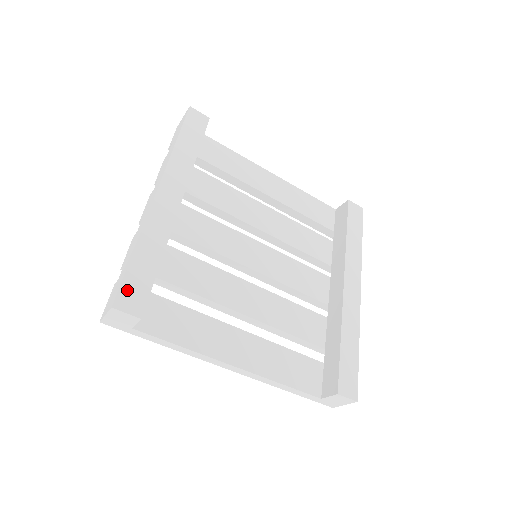
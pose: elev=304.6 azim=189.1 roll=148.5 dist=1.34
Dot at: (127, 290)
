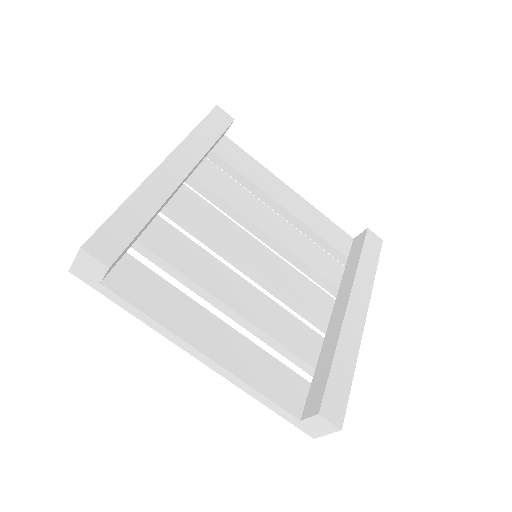
Dot at: (102, 237)
